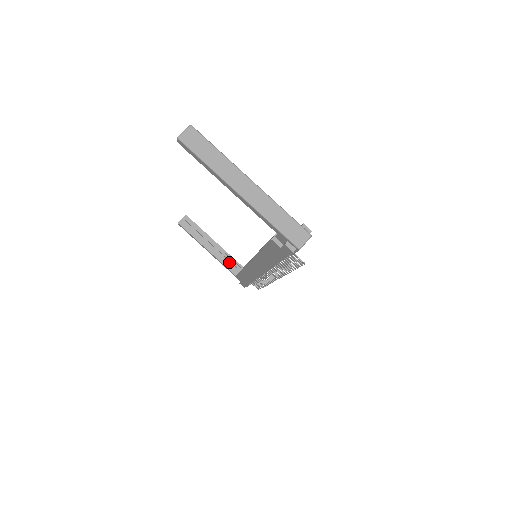
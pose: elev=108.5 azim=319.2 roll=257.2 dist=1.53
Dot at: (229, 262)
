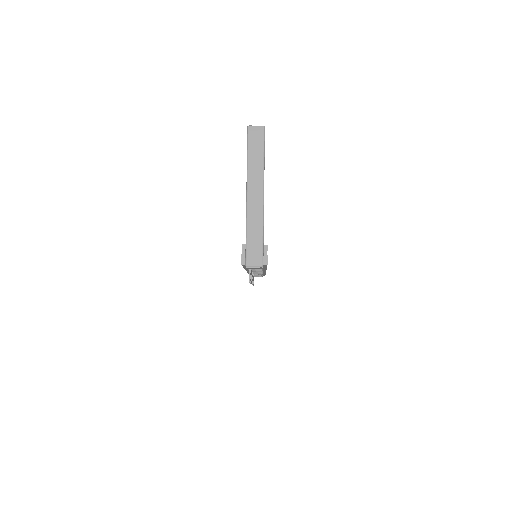
Dot at: occluded
